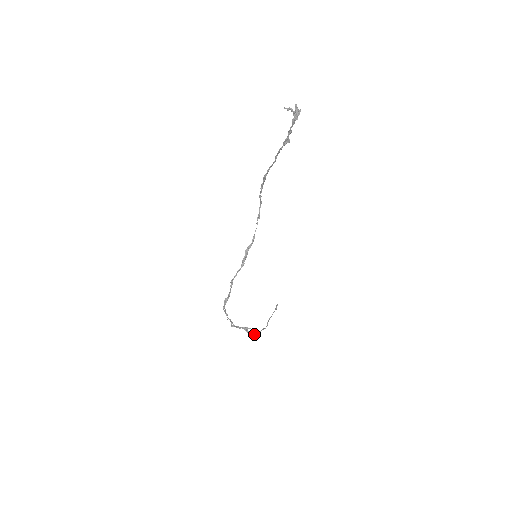
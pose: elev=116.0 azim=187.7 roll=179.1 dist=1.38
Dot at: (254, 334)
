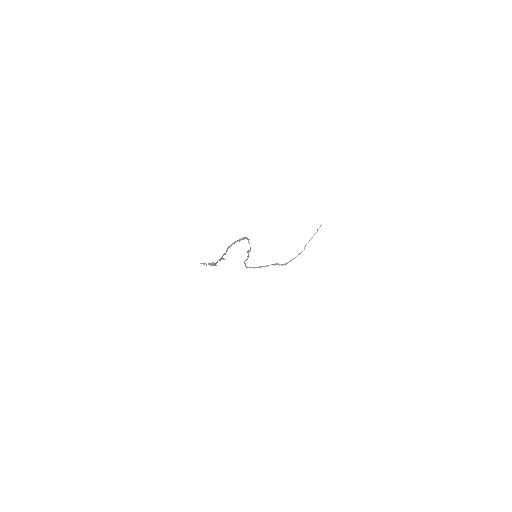
Dot at: (288, 262)
